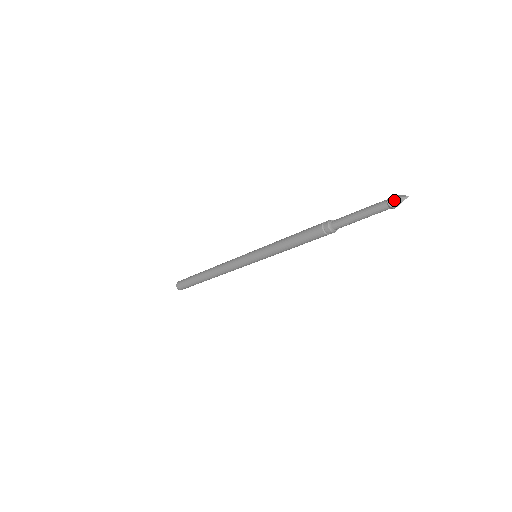
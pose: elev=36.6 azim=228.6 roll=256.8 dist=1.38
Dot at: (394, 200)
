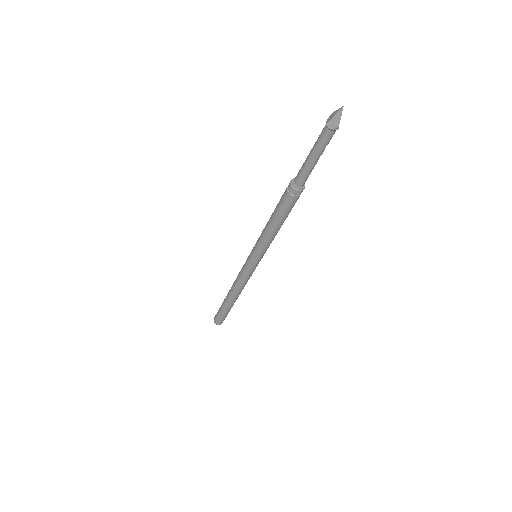
Dot at: (332, 120)
